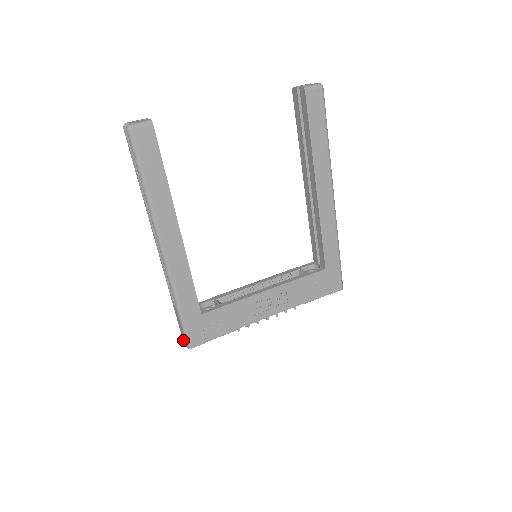
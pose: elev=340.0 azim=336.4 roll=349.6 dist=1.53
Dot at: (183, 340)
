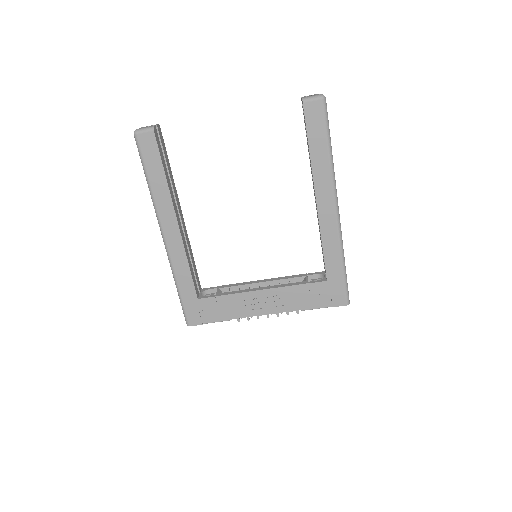
Dot at: occluded
